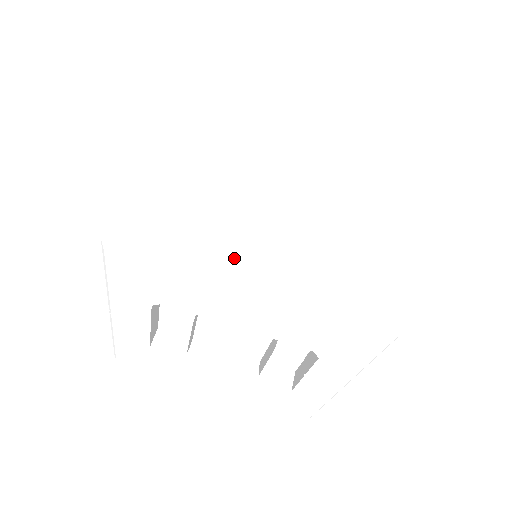
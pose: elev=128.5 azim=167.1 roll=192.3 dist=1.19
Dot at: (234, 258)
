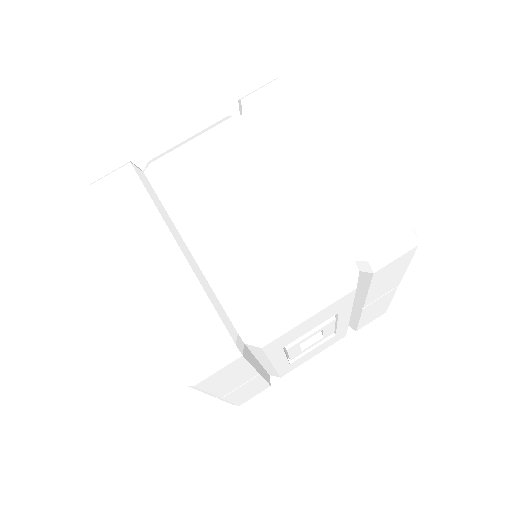
Dot at: (137, 245)
